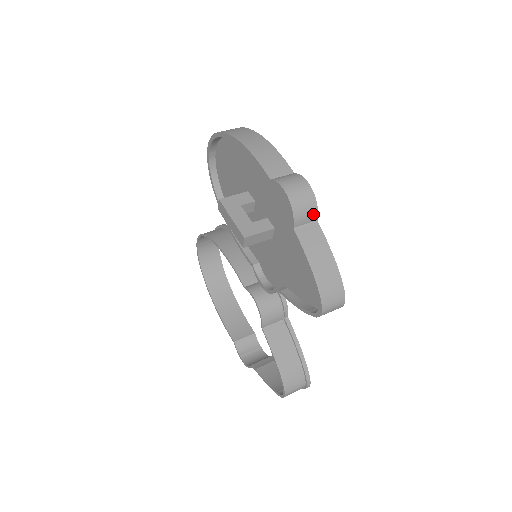
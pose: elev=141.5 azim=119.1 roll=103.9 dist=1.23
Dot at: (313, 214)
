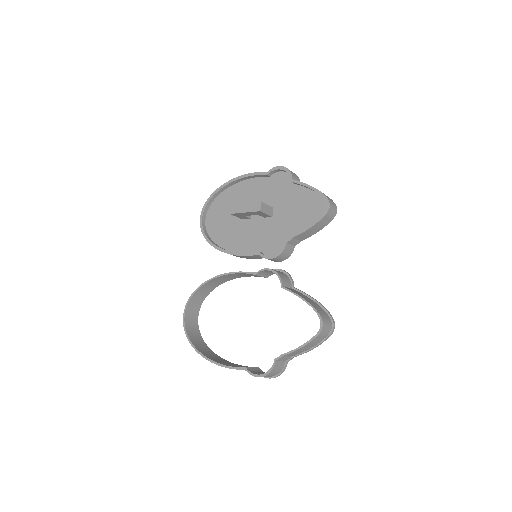
Dot at: (298, 179)
